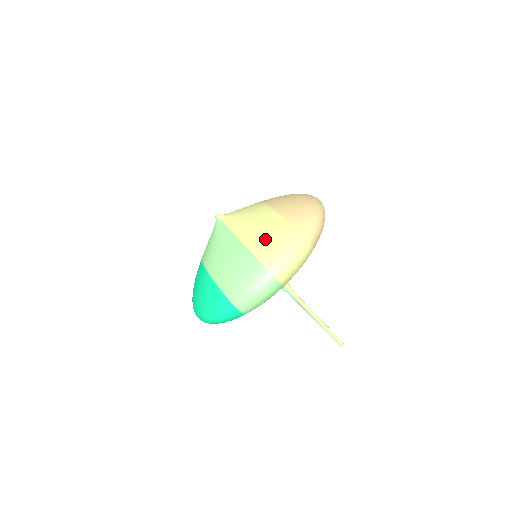
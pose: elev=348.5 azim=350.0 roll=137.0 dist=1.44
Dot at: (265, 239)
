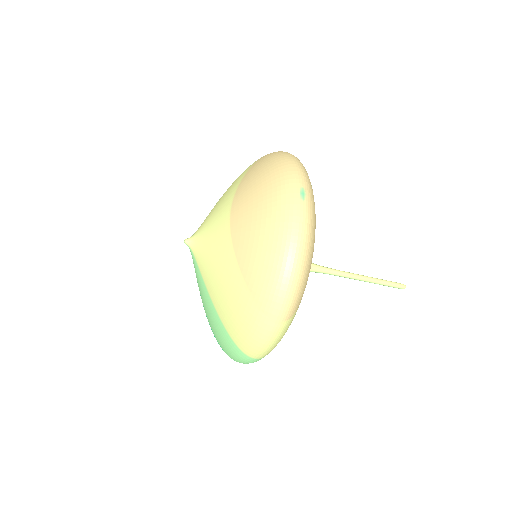
Dot at: (232, 317)
